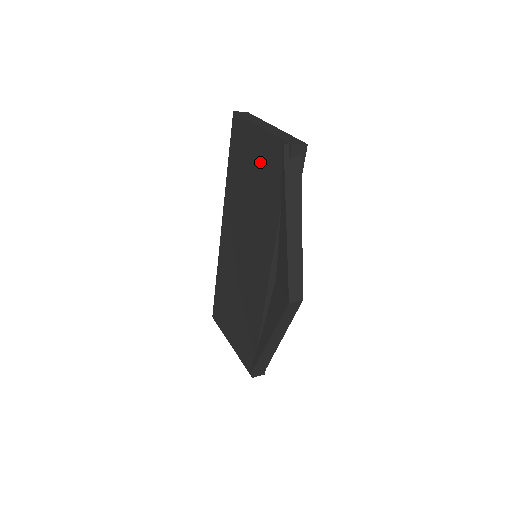
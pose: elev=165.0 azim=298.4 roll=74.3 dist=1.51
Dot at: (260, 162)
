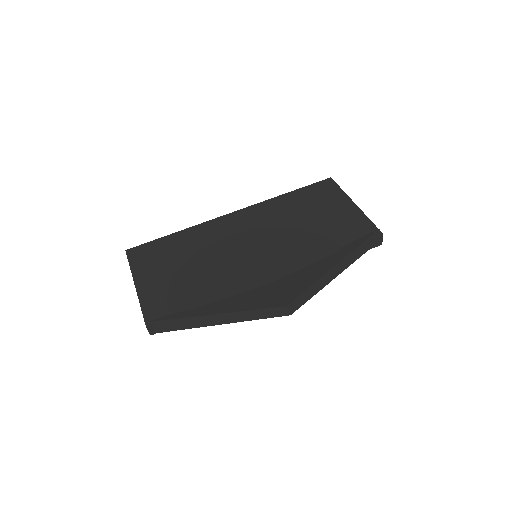
Dot at: (336, 217)
